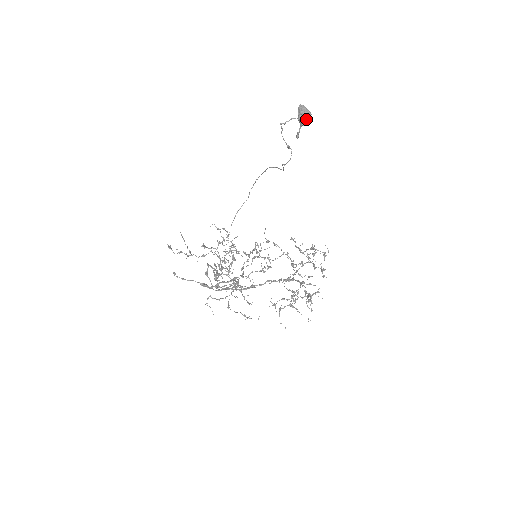
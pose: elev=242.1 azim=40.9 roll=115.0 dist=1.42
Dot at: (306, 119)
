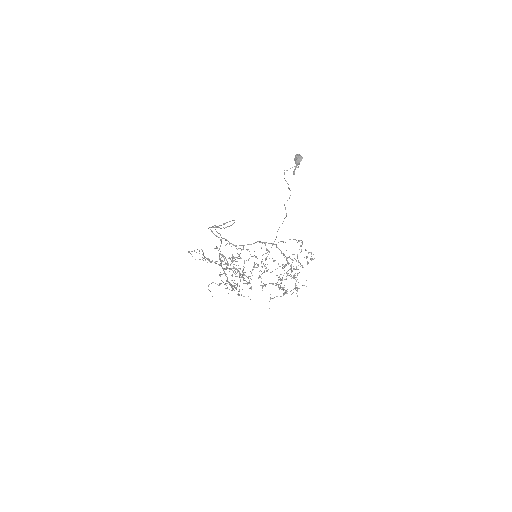
Dot at: (299, 160)
